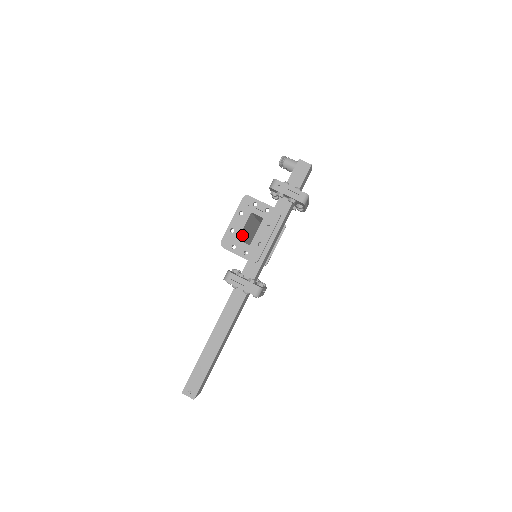
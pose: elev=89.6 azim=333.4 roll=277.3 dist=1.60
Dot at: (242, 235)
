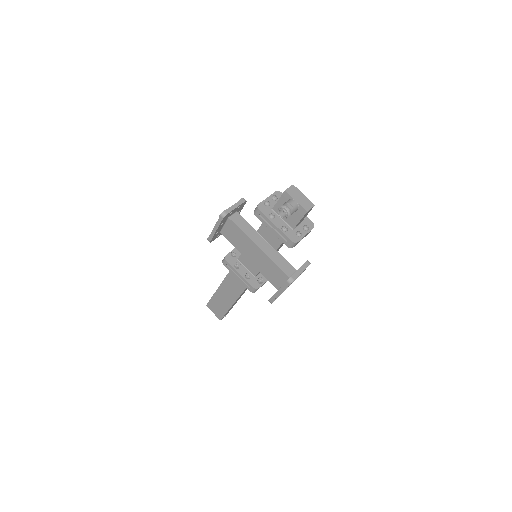
Dot at: (275, 282)
